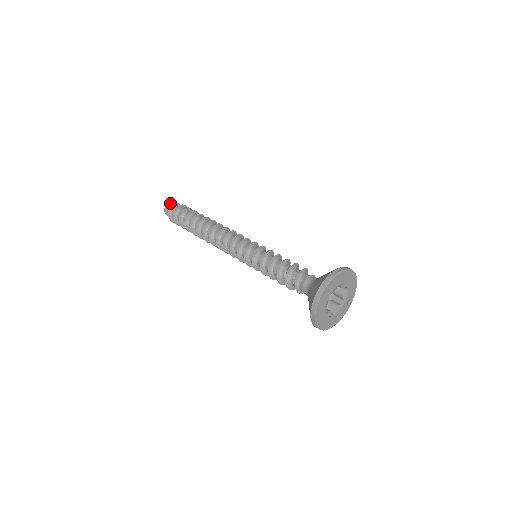
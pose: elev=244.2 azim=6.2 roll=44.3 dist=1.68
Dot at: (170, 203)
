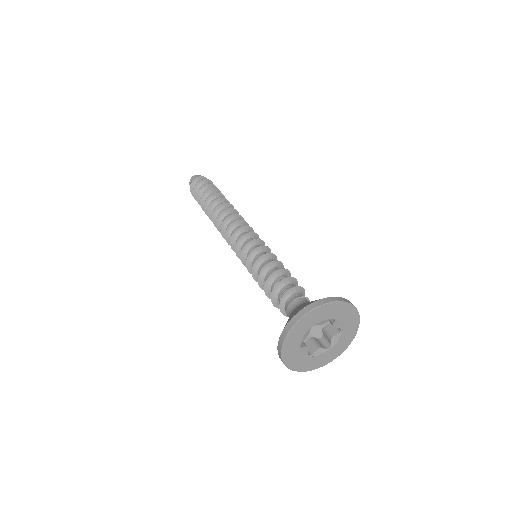
Dot at: (199, 175)
